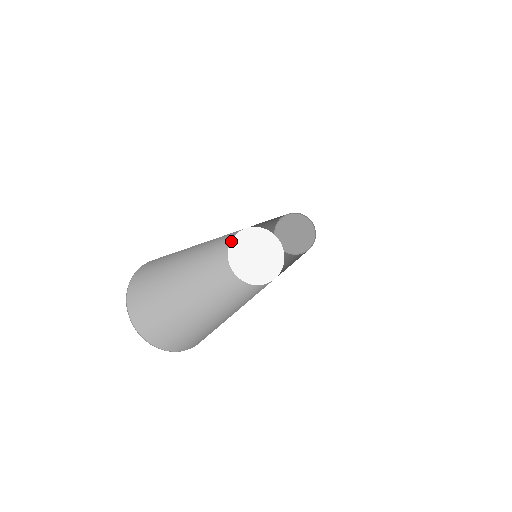
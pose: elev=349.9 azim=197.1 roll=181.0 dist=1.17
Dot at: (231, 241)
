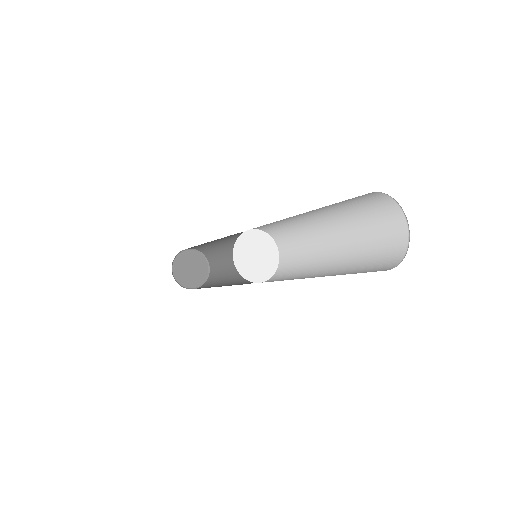
Dot at: (234, 246)
